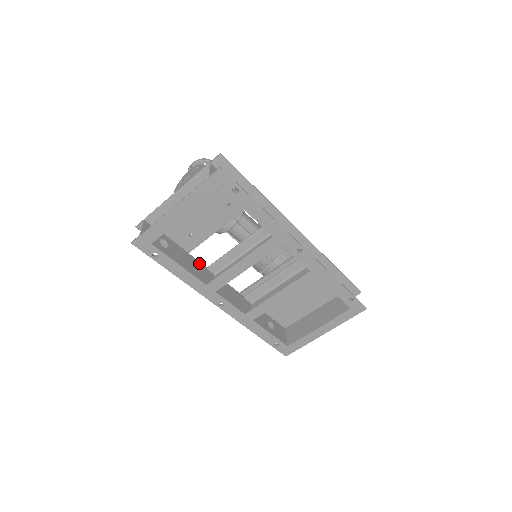
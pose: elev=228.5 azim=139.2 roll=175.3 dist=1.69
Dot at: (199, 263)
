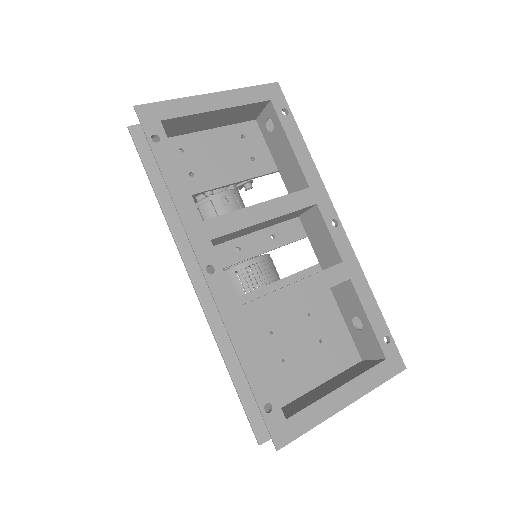
Dot at: occluded
